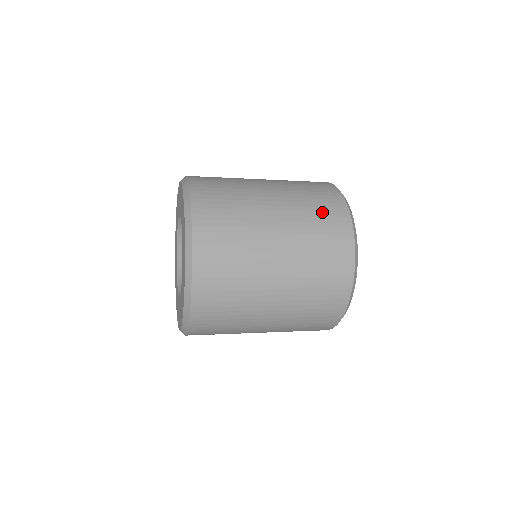
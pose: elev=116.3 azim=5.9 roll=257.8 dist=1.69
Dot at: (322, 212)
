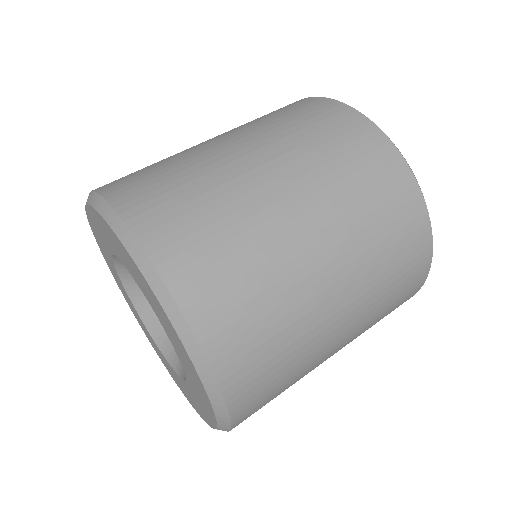
Dot at: (315, 123)
